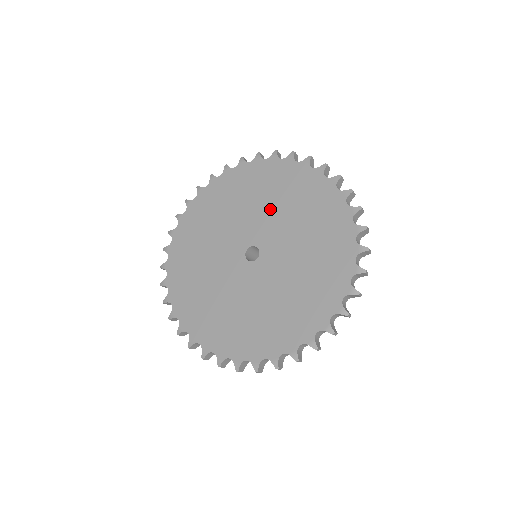
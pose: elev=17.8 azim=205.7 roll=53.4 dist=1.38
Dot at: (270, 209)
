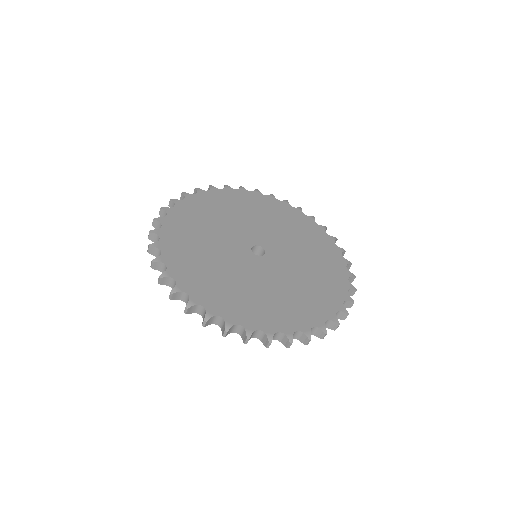
Dot at: (272, 226)
